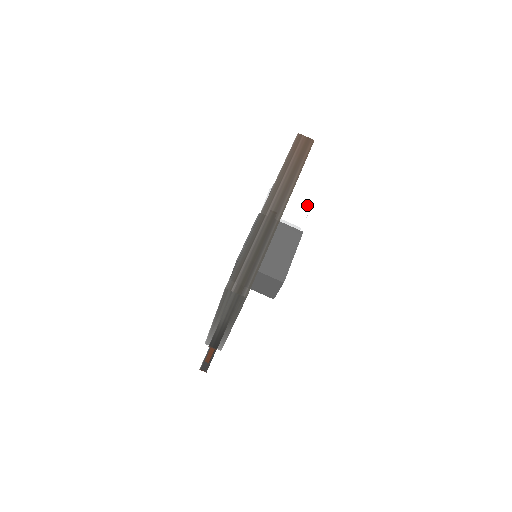
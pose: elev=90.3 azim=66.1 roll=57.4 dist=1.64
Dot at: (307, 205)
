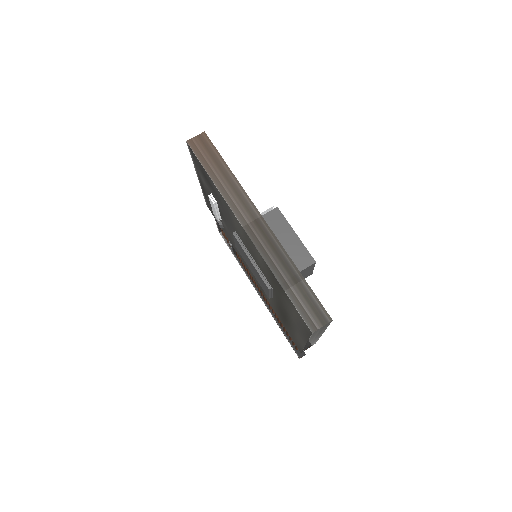
Dot at: (253, 183)
